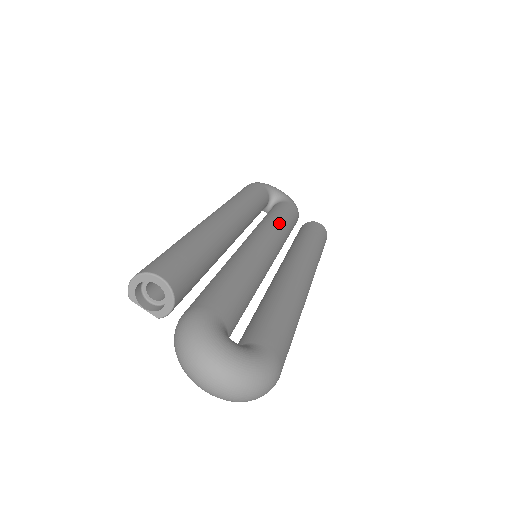
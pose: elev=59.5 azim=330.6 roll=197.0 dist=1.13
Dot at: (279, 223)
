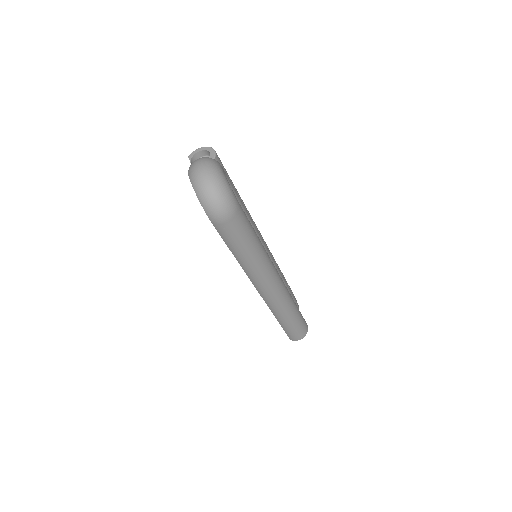
Dot at: occluded
